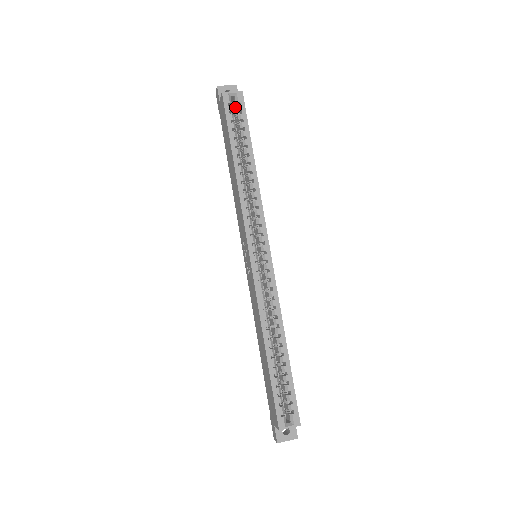
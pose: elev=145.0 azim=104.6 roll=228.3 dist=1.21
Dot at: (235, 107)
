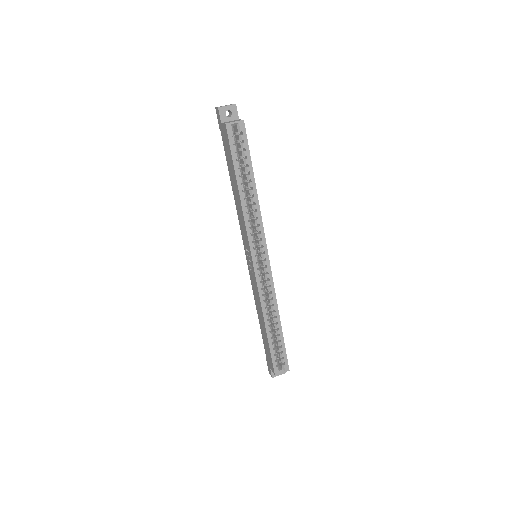
Dot at: (237, 134)
